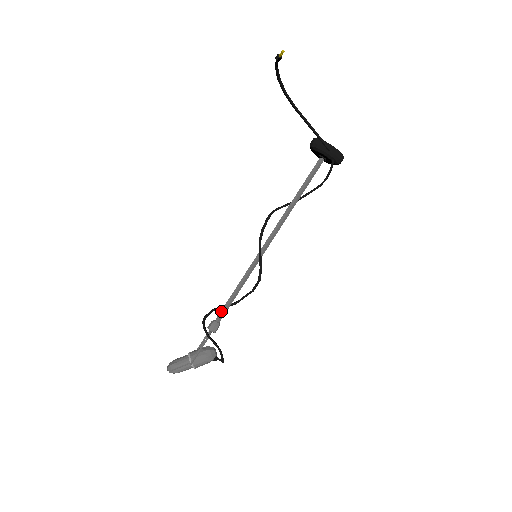
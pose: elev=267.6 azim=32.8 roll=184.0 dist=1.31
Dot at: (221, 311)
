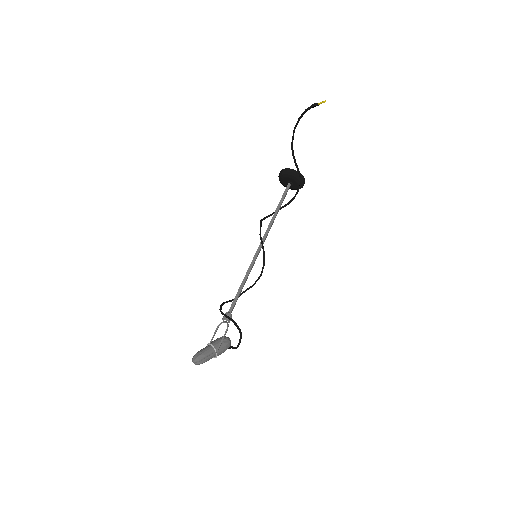
Dot at: (232, 304)
